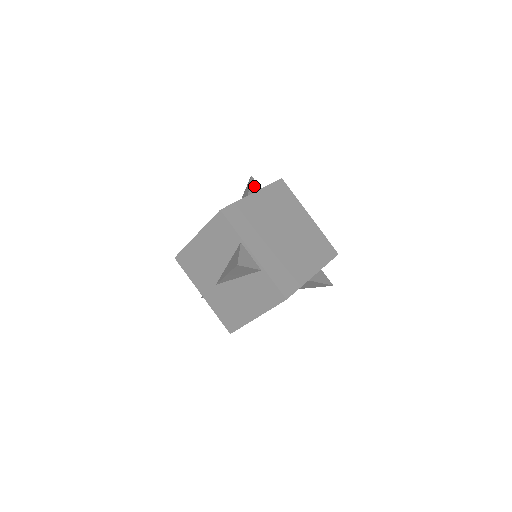
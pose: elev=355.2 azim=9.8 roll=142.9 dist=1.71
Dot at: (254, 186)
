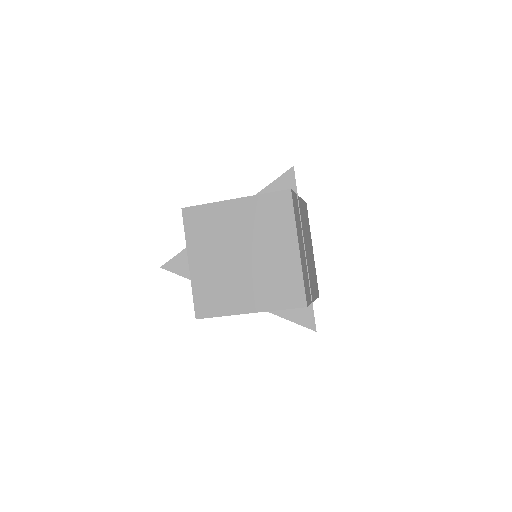
Dot at: (284, 181)
